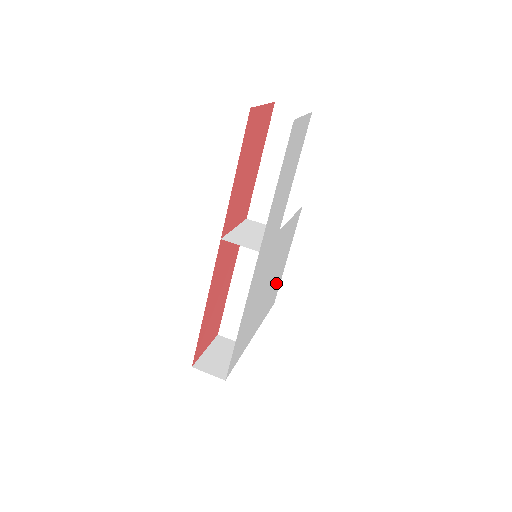
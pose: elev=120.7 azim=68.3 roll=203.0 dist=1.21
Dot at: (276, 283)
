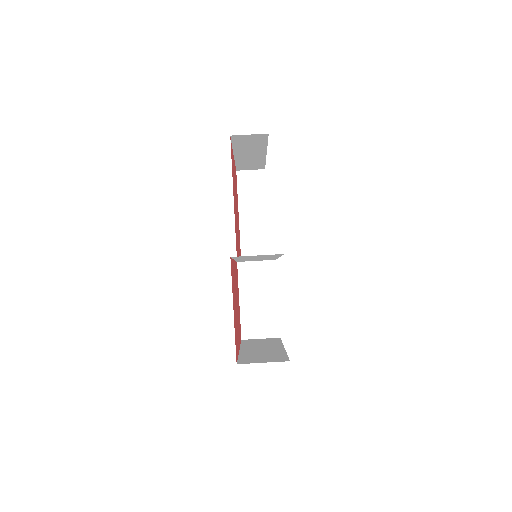
Dot at: occluded
